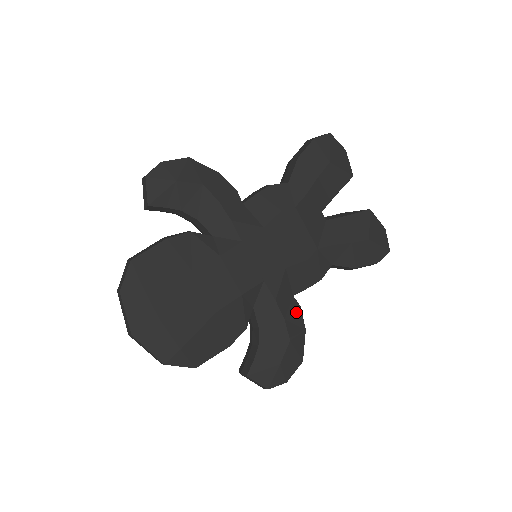
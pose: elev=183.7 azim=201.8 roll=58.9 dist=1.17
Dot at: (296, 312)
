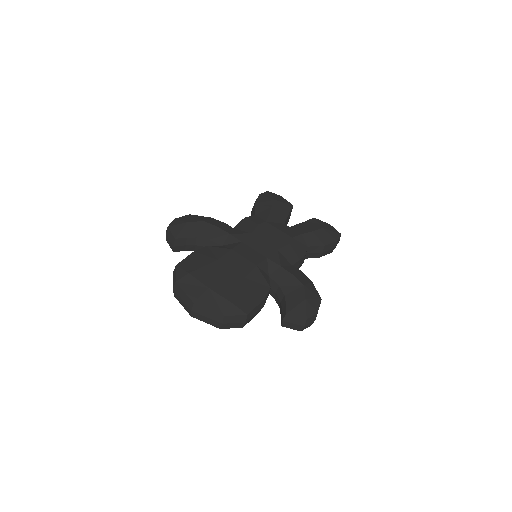
Dot at: (299, 273)
